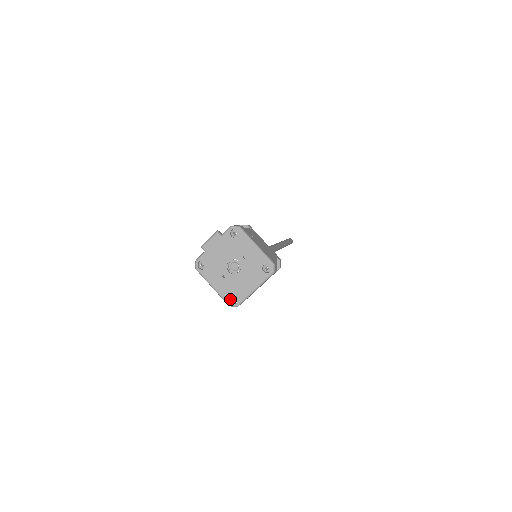
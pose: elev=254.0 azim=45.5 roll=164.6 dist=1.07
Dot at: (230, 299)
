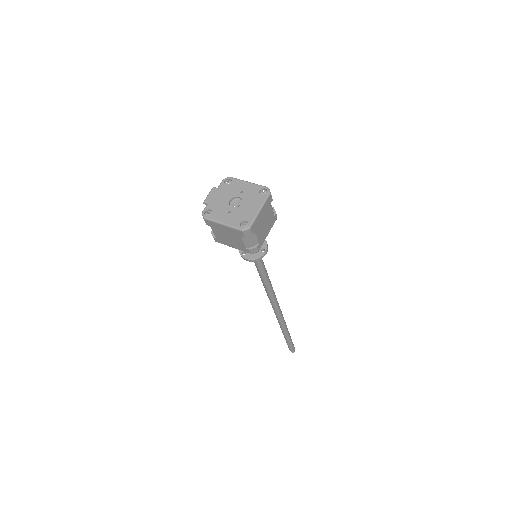
Dot at: (241, 226)
